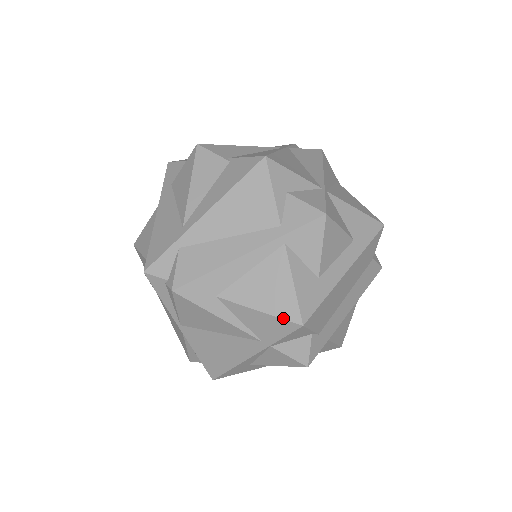
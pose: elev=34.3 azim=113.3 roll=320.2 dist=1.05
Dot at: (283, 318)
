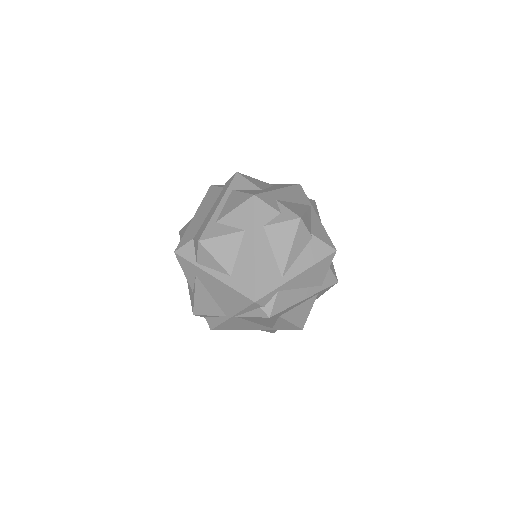
Dot at: (298, 326)
